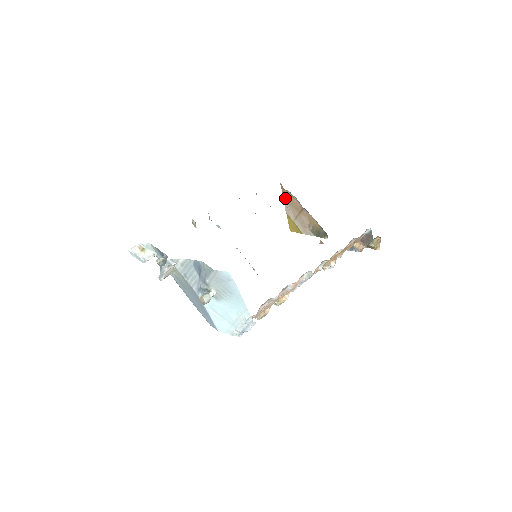
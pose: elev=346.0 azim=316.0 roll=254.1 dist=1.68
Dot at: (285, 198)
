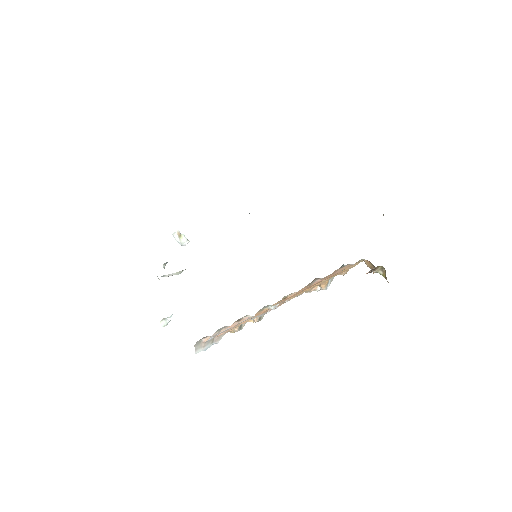
Dot at: occluded
